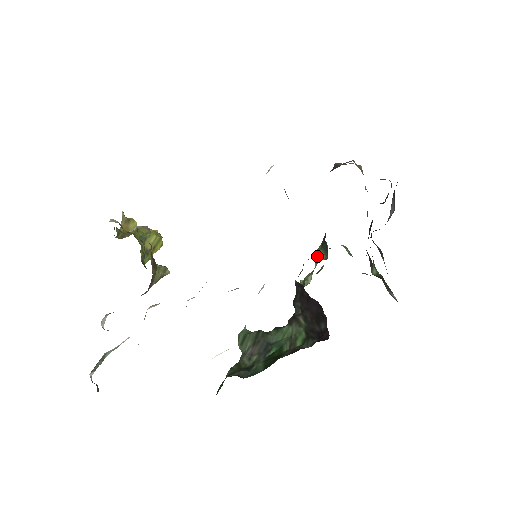
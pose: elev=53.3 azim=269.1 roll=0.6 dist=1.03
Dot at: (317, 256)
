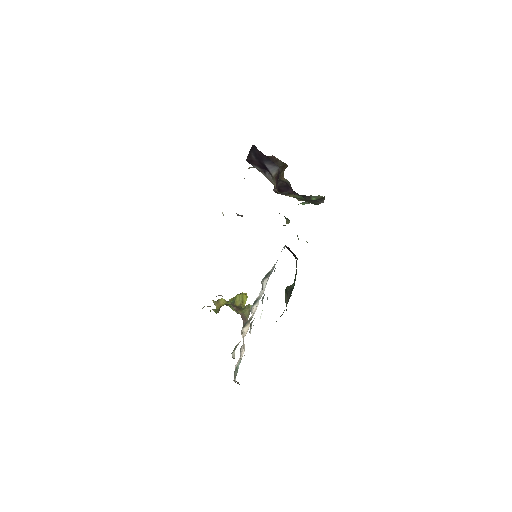
Dot at: occluded
